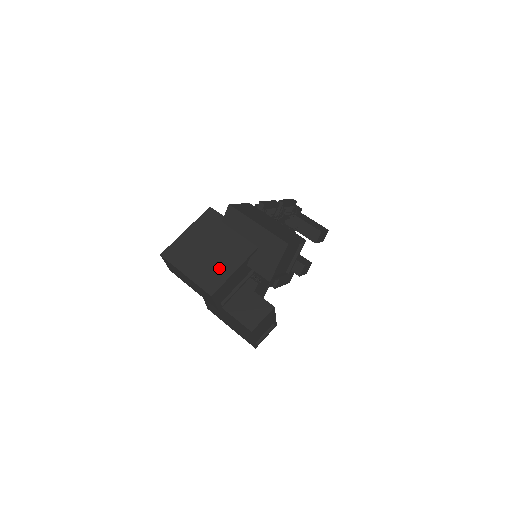
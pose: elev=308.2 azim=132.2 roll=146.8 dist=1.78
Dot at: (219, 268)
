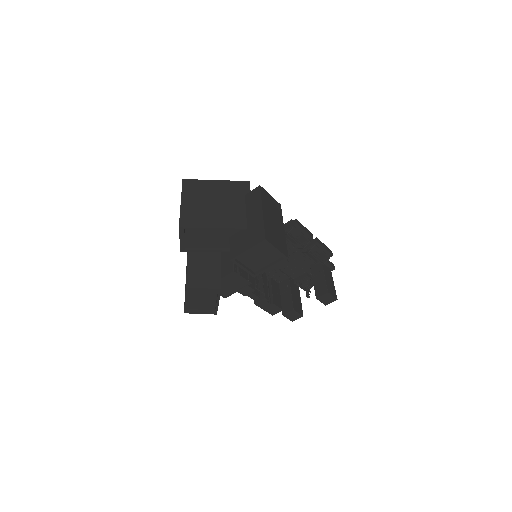
Dot at: (206, 217)
